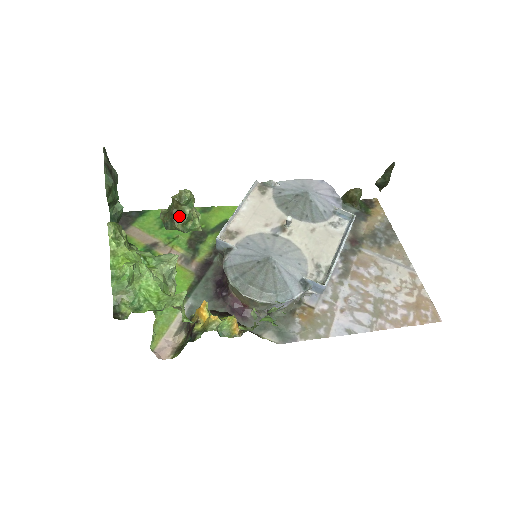
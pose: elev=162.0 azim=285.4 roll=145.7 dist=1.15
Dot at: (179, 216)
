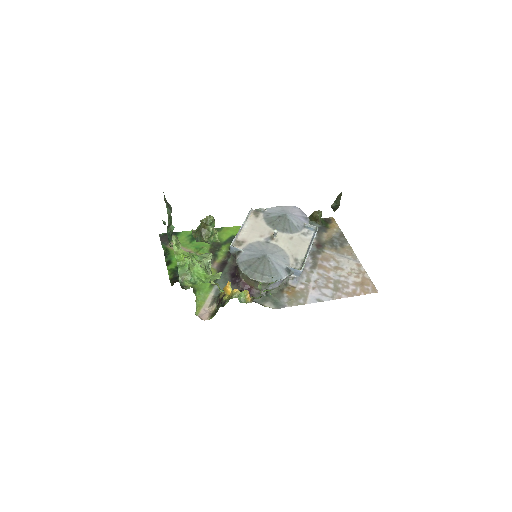
Dot at: (206, 233)
